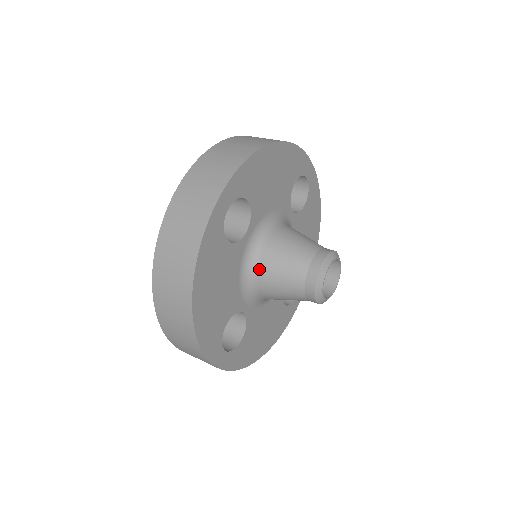
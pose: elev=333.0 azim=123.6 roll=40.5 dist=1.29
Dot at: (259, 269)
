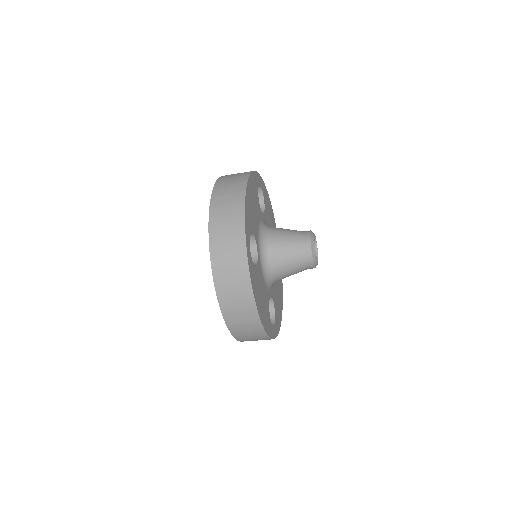
Dot at: (270, 230)
